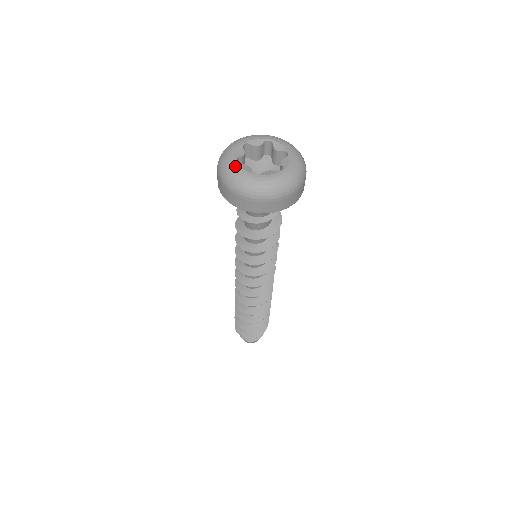
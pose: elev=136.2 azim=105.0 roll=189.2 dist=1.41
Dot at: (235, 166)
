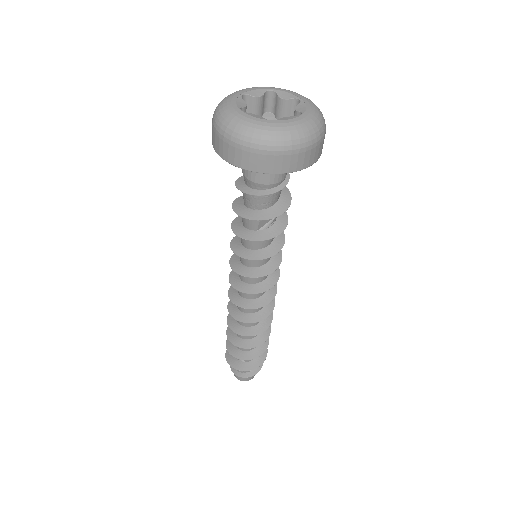
Dot at: (233, 96)
